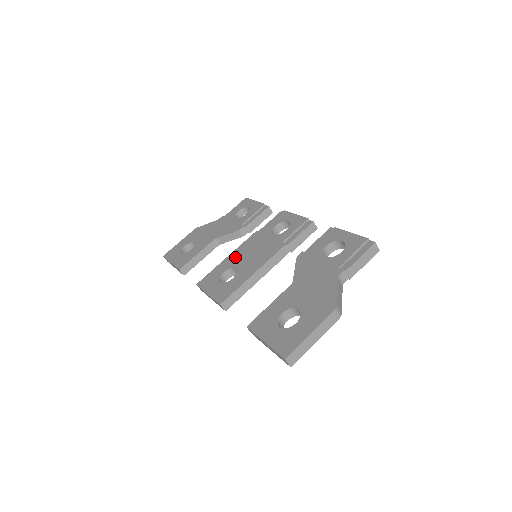
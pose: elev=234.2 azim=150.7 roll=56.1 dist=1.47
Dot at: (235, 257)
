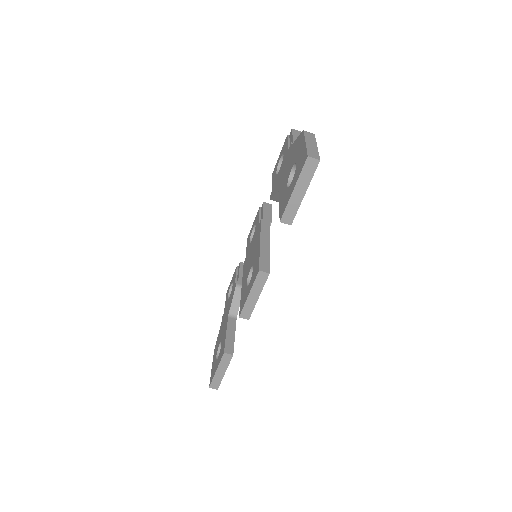
Dot at: (245, 276)
